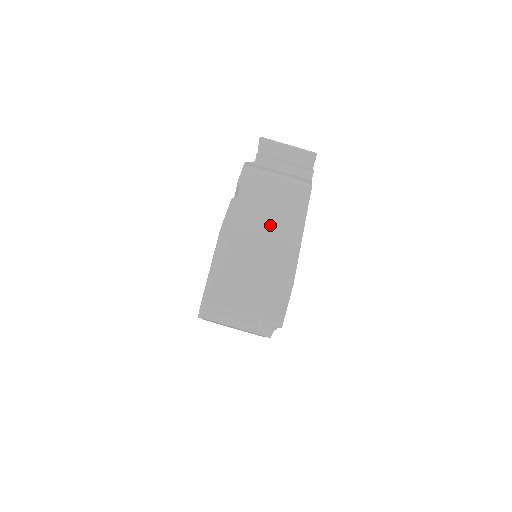
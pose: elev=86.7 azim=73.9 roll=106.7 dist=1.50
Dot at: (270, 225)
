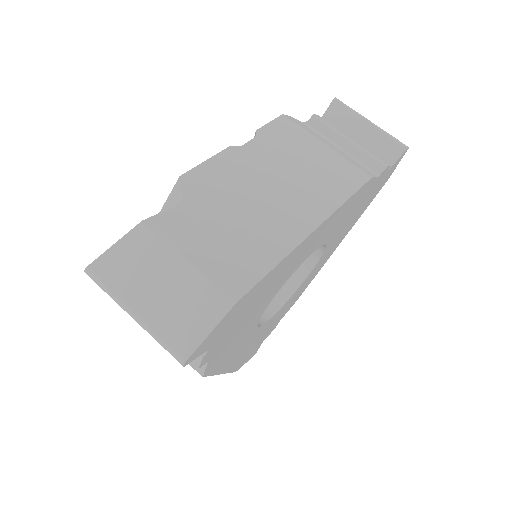
Dot at: (263, 202)
